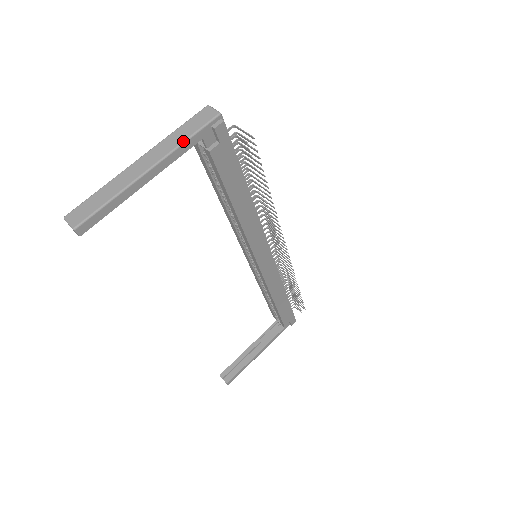
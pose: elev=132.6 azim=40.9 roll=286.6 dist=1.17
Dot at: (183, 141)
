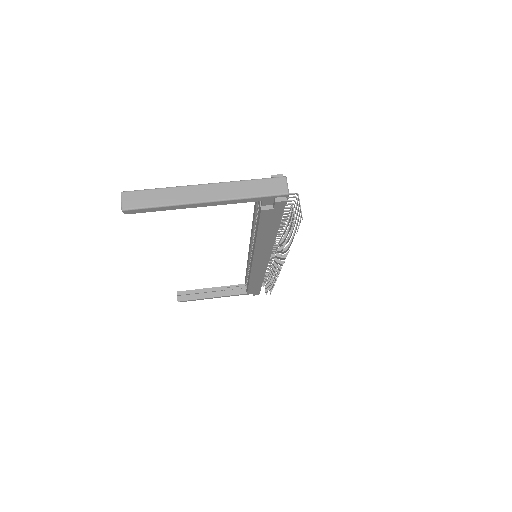
Dot at: (245, 197)
